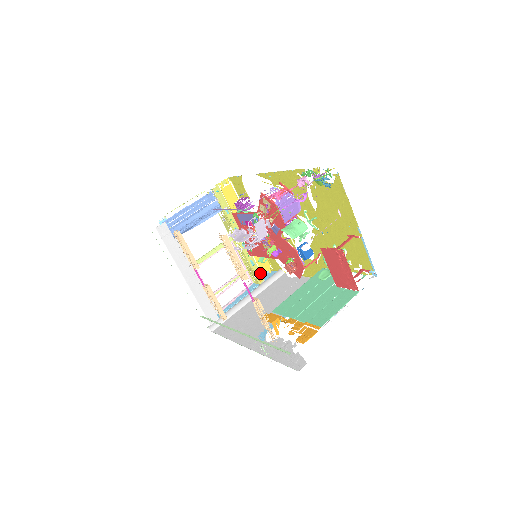
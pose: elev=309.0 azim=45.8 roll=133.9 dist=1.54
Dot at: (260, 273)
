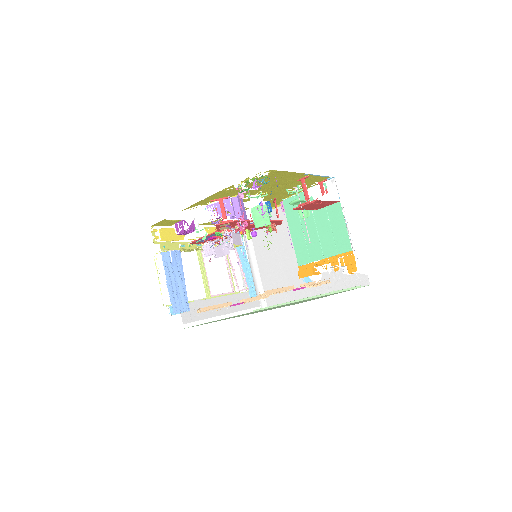
Dot at: occluded
